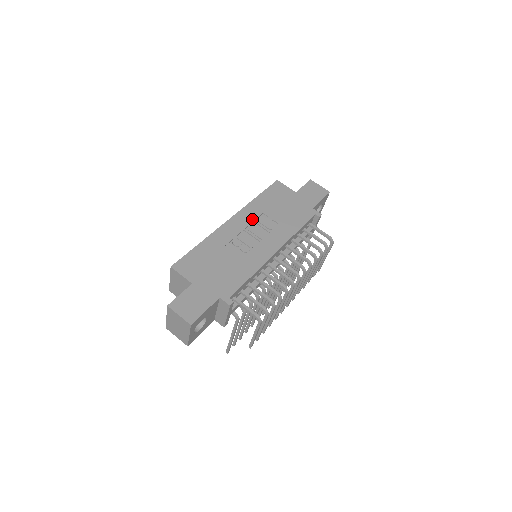
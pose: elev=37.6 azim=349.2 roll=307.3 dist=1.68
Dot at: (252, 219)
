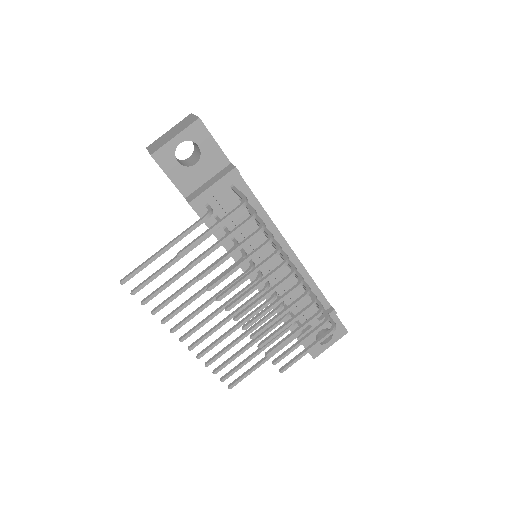
Dot at: occluded
